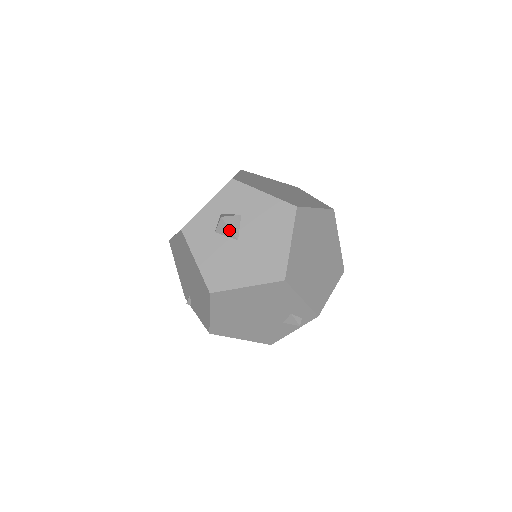
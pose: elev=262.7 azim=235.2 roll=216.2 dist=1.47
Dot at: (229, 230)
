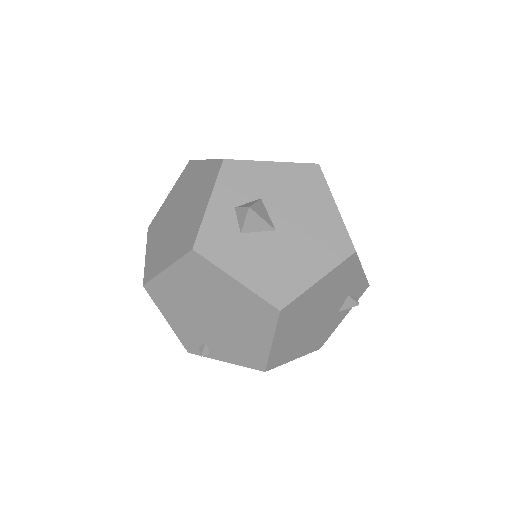
Dot at: (262, 221)
